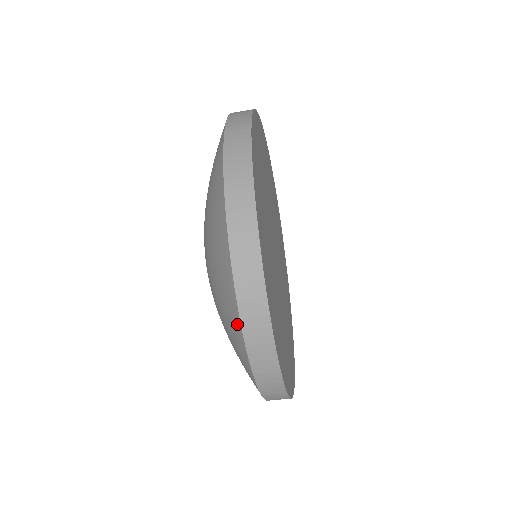
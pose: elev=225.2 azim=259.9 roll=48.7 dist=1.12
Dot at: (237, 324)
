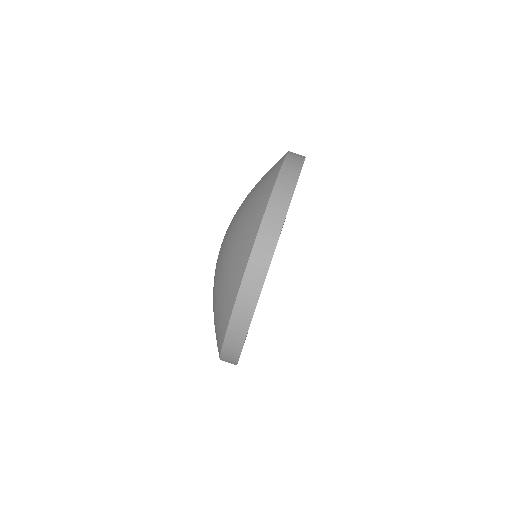
Dot at: occluded
